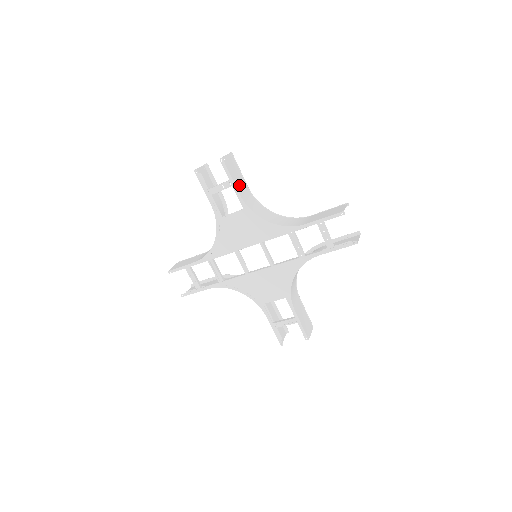
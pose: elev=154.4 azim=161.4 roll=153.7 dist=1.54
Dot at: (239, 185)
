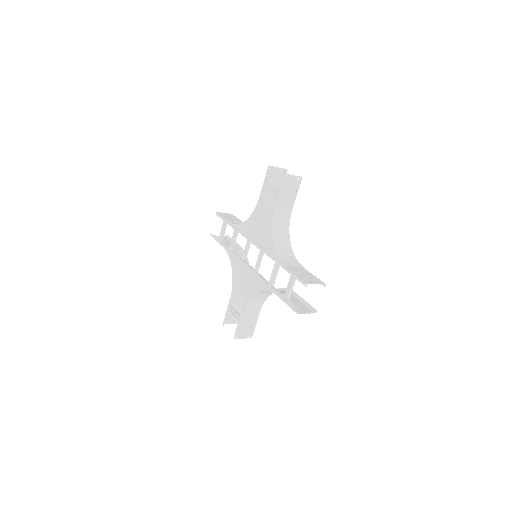
Dot at: (282, 202)
